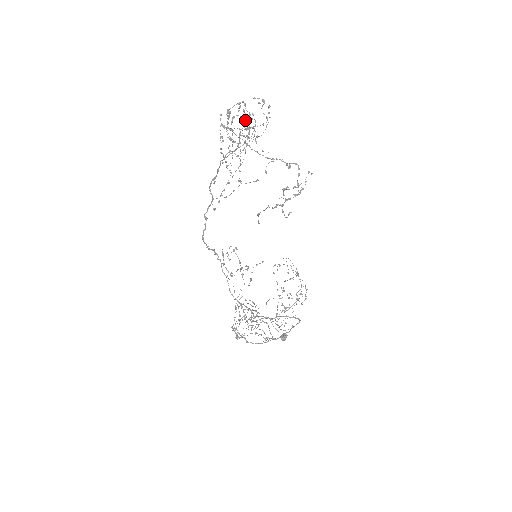
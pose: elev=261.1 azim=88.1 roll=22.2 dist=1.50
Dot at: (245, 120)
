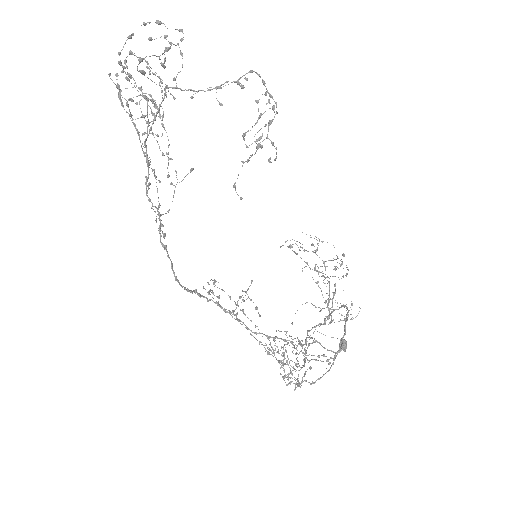
Dot at: occluded
